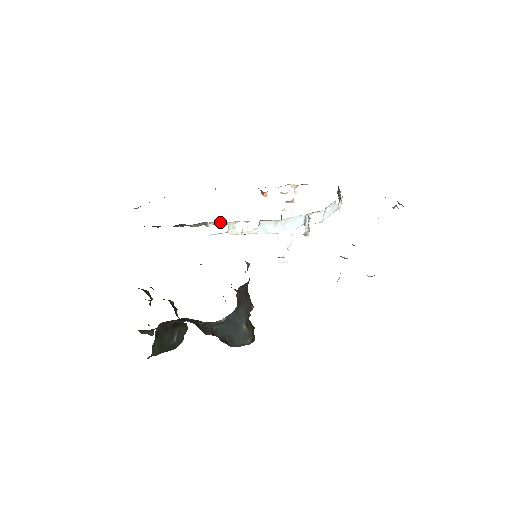
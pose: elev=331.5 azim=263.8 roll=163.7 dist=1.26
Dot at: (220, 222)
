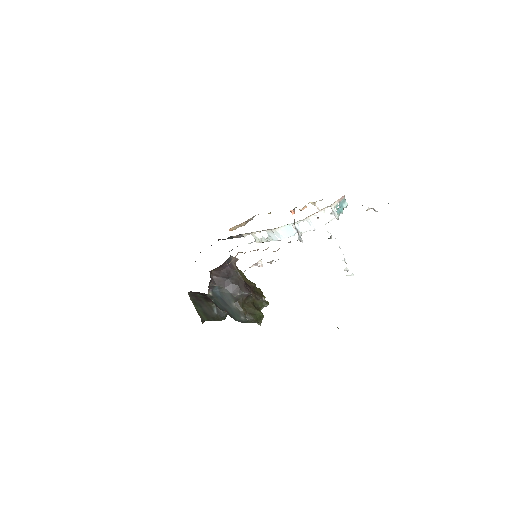
Dot at: (248, 234)
